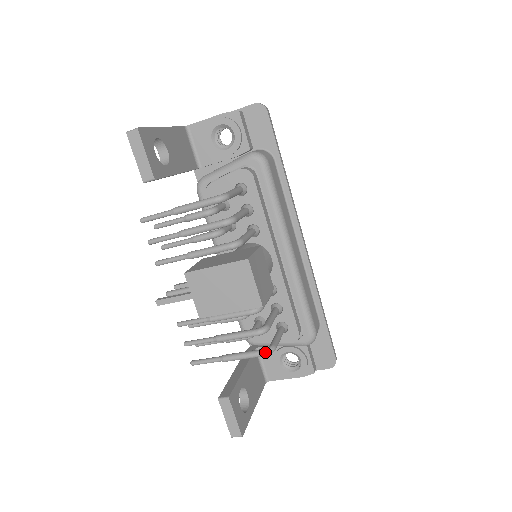
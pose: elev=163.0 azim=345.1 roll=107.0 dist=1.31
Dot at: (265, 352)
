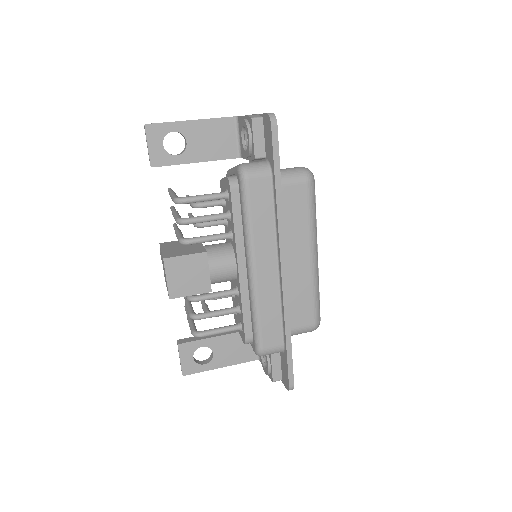
Dot at: (192, 333)
